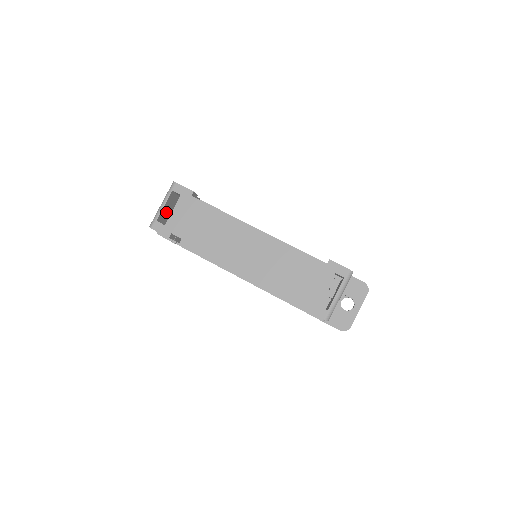
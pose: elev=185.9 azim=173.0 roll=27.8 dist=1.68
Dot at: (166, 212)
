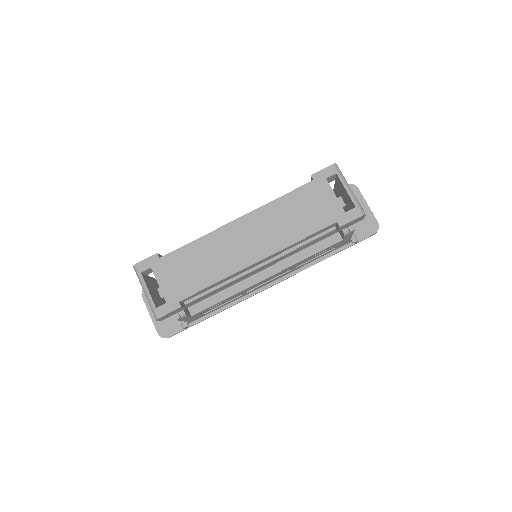
Dot at: (155, 297)
